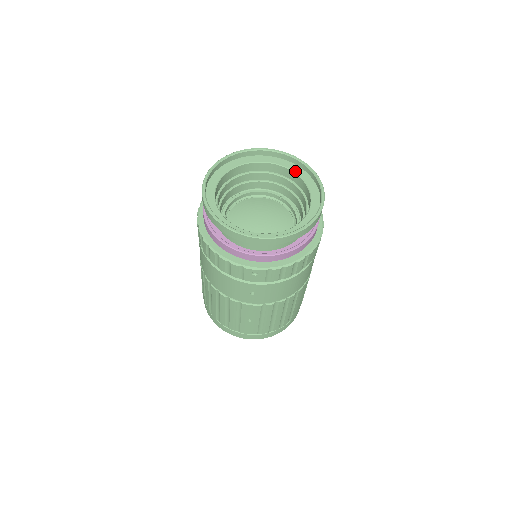
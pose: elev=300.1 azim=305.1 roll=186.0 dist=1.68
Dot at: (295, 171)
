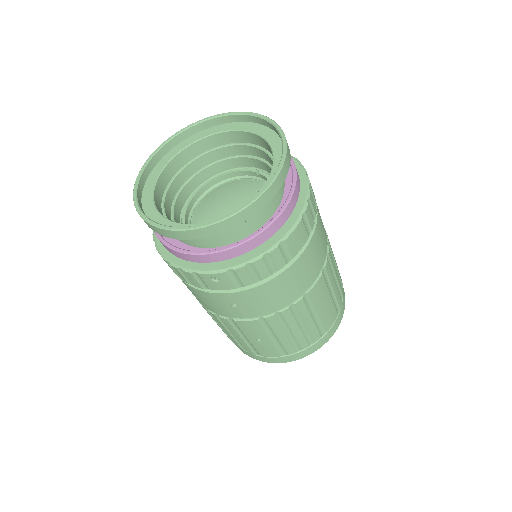
Dot at: (257, 132)
